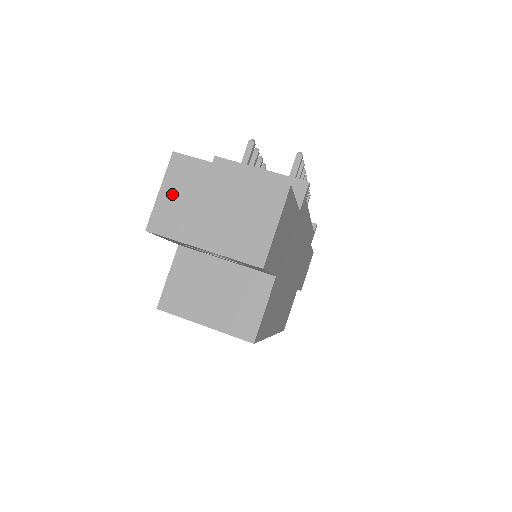
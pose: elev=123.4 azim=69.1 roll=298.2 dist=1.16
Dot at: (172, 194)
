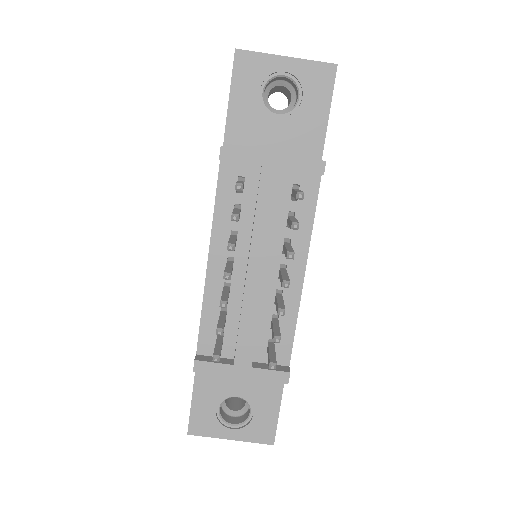
Dot at: occluded
